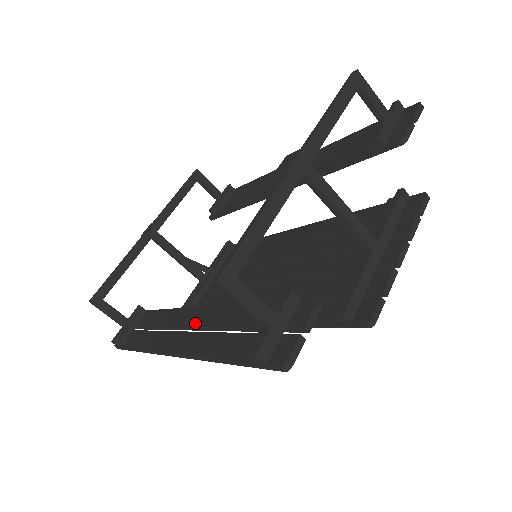
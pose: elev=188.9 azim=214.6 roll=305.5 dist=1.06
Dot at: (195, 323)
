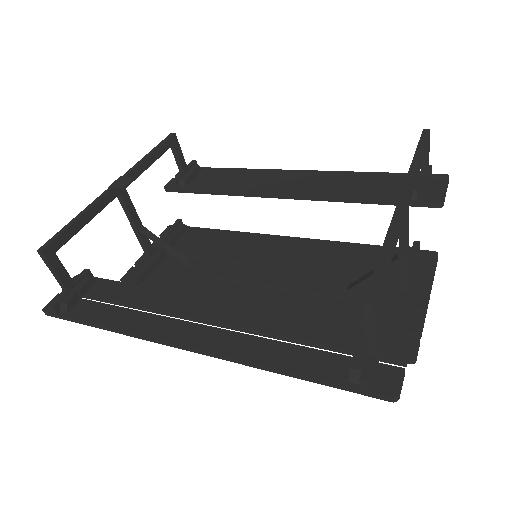
Dot at: (214, 317)
